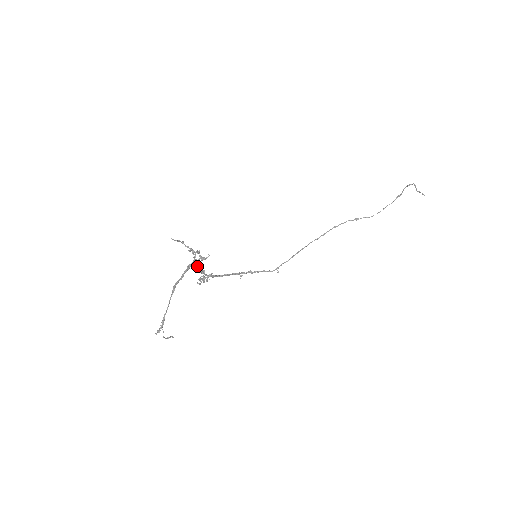
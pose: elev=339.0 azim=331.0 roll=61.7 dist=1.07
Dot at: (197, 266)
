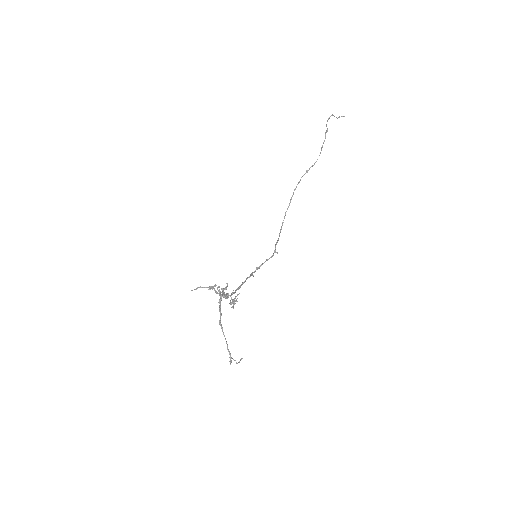
Dot at: occluded
